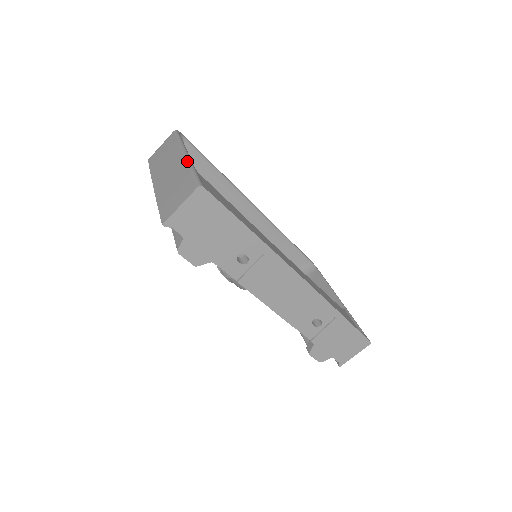
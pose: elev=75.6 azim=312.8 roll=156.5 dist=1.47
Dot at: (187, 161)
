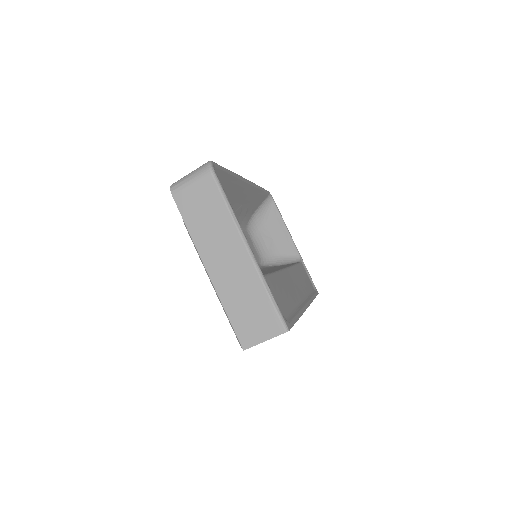
Dot at: (258, 272)
